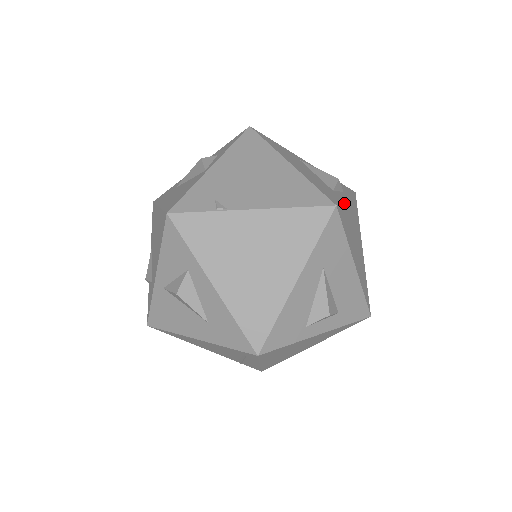
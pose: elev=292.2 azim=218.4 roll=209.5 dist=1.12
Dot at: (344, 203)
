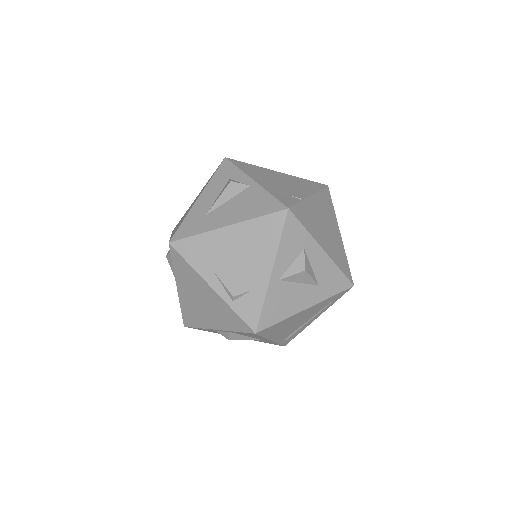
Dot at: occluded
